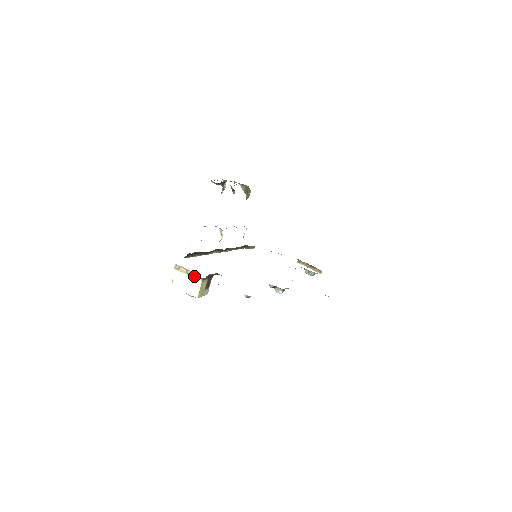
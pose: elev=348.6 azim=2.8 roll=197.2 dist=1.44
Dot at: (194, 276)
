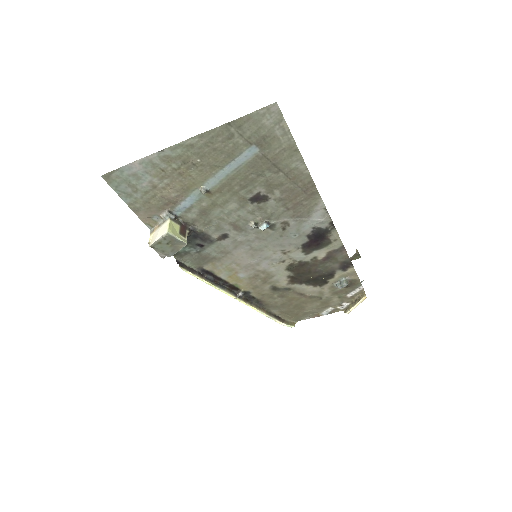
Dot at: (161, 217)
